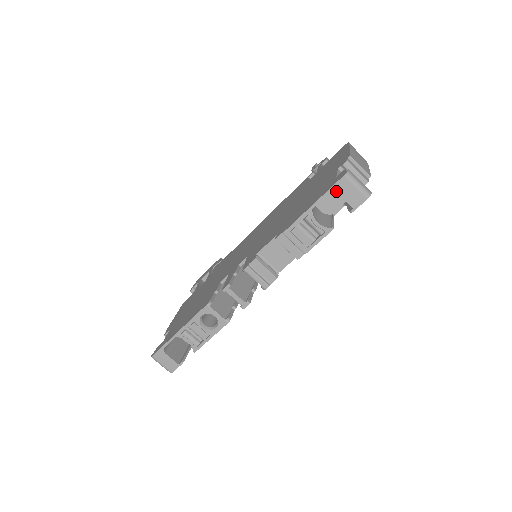
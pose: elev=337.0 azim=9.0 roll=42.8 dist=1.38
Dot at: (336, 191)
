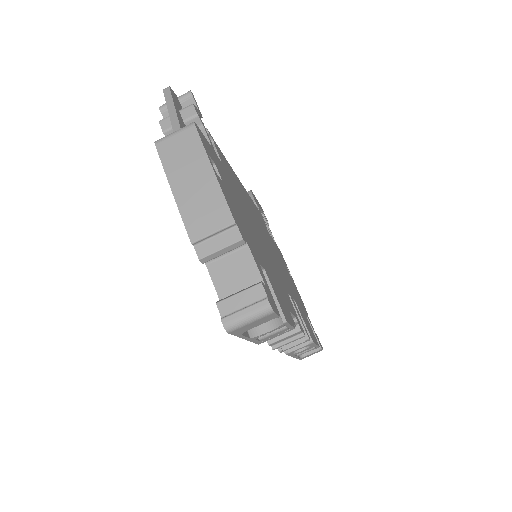
Dot at: (243, 332)
